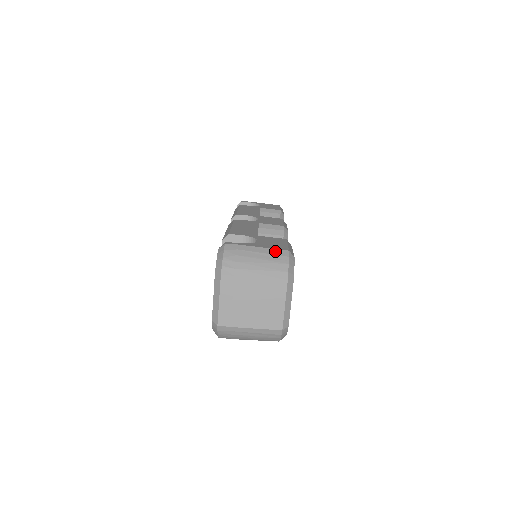
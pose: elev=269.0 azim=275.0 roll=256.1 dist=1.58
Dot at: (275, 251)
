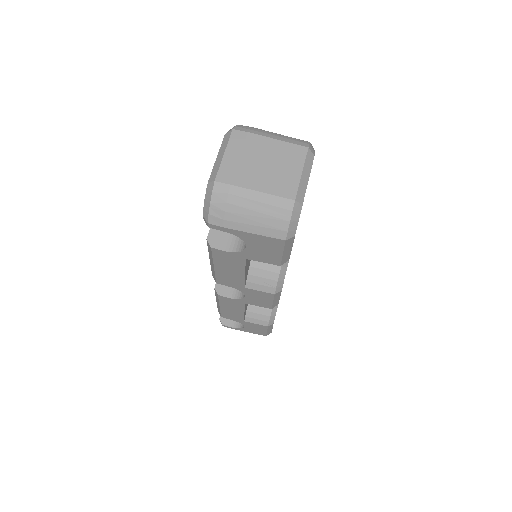
Dot at: occluded
